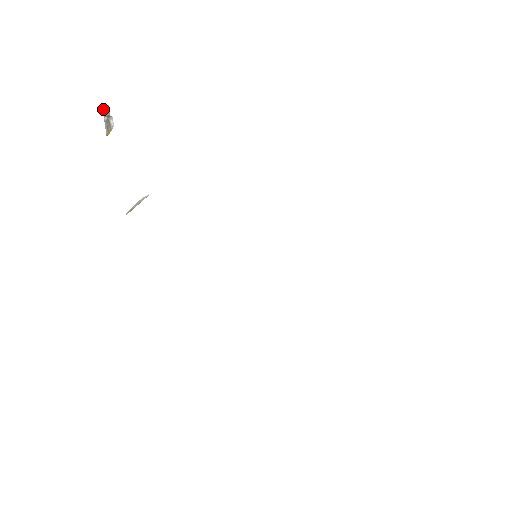
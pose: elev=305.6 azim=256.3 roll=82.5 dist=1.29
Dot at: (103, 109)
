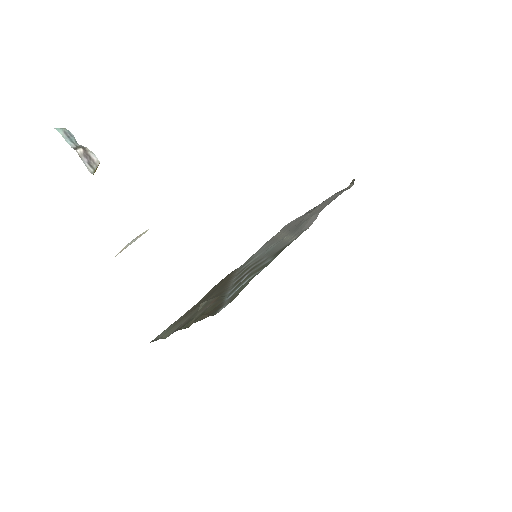
Dot at: (62, 136)
